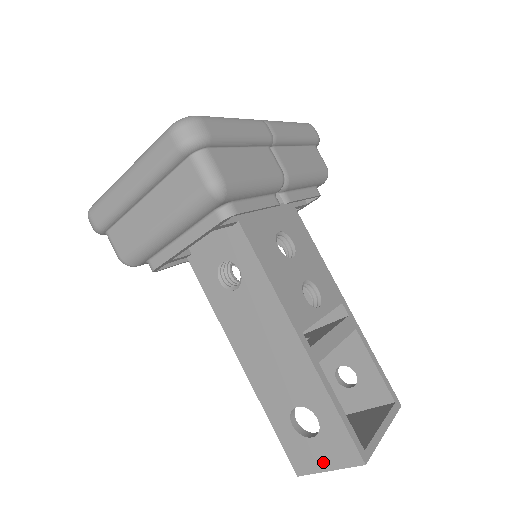
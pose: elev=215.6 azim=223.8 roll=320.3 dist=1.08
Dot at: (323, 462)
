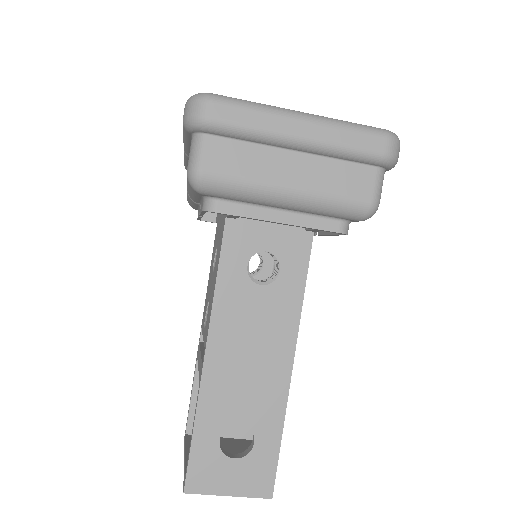
Dot at: (228, 486)
